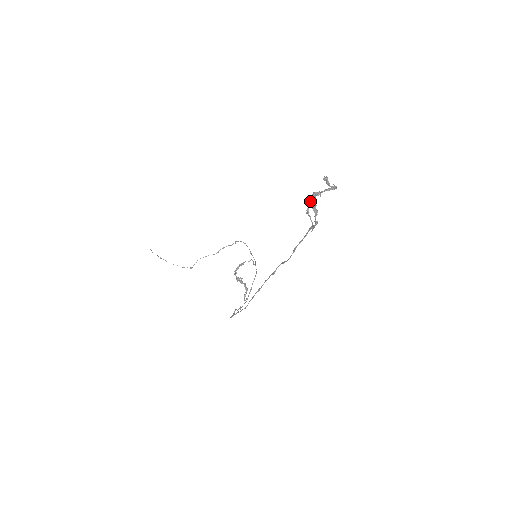
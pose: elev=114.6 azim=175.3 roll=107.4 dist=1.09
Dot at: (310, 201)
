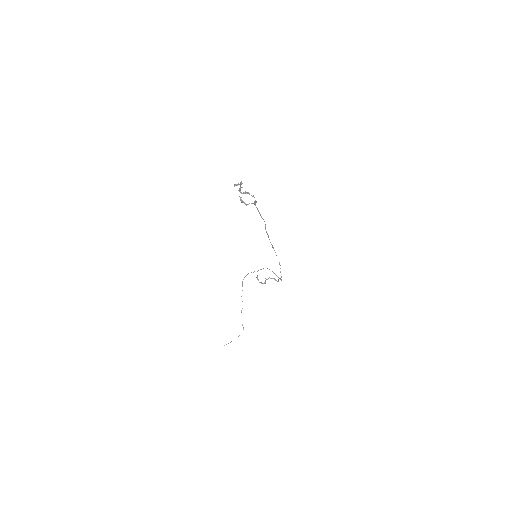
Dot at: (242, 201)
